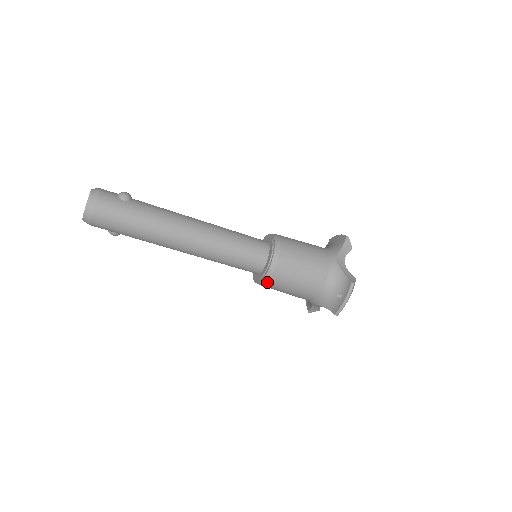
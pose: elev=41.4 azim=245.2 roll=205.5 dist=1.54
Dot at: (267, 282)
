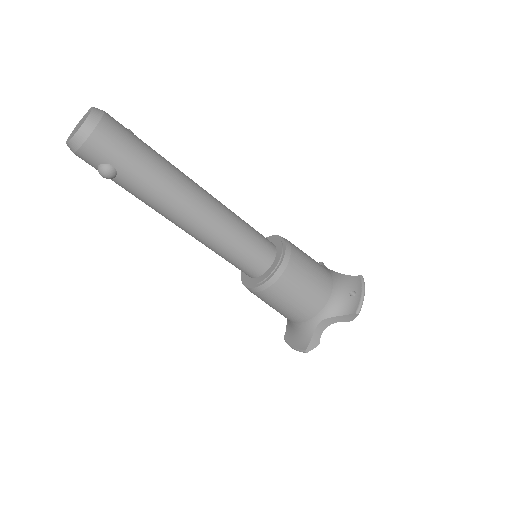
Dot at: (283, 273)
